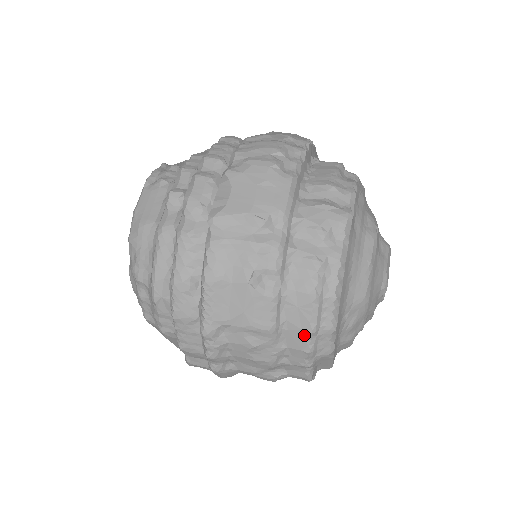
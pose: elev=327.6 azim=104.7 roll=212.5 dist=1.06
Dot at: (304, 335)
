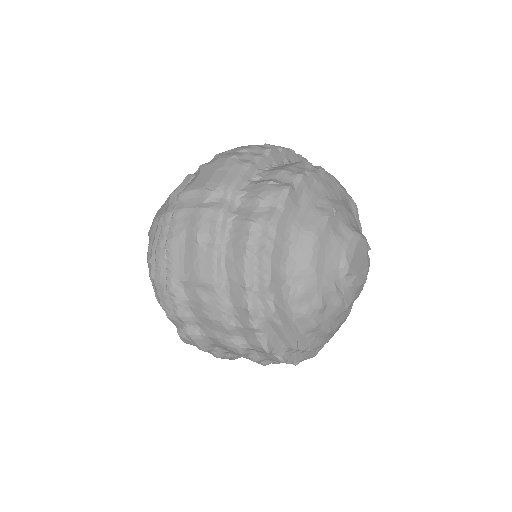
Dot at: (241, 290)
